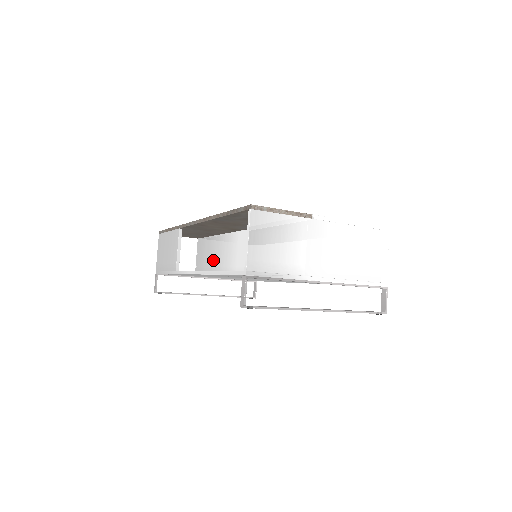
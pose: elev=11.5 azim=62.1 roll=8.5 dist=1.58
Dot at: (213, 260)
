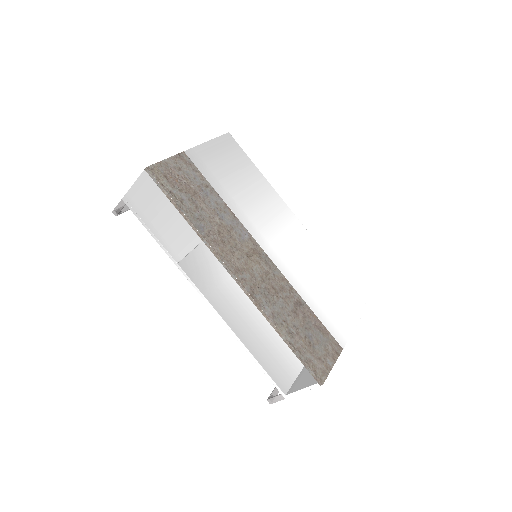
Dot at: occluded
